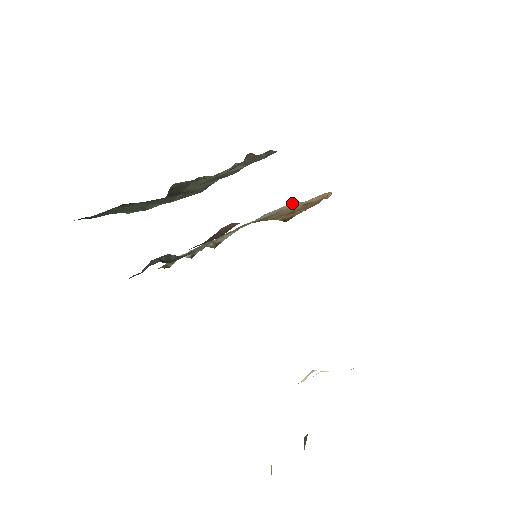
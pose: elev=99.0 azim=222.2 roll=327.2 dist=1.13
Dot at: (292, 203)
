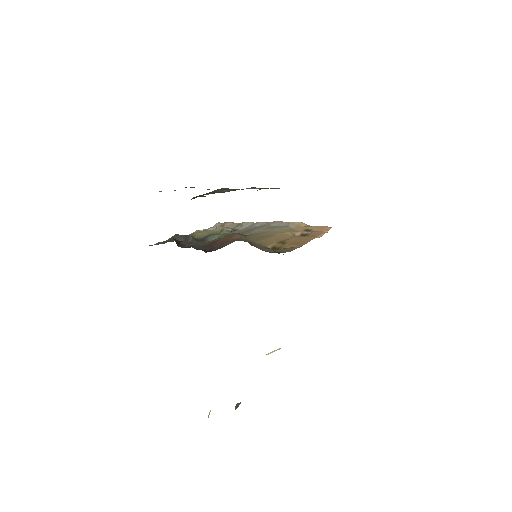
Dot at: (299, 222)
